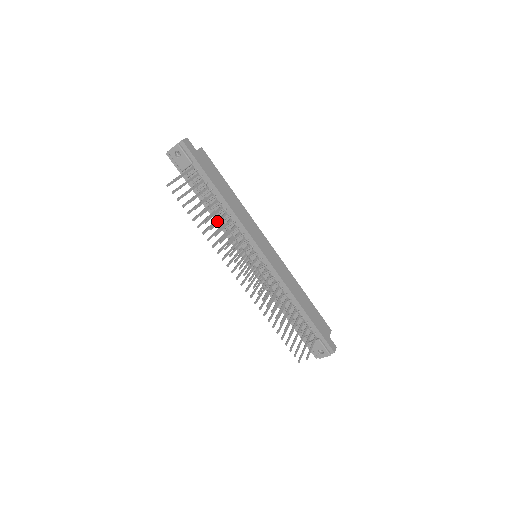
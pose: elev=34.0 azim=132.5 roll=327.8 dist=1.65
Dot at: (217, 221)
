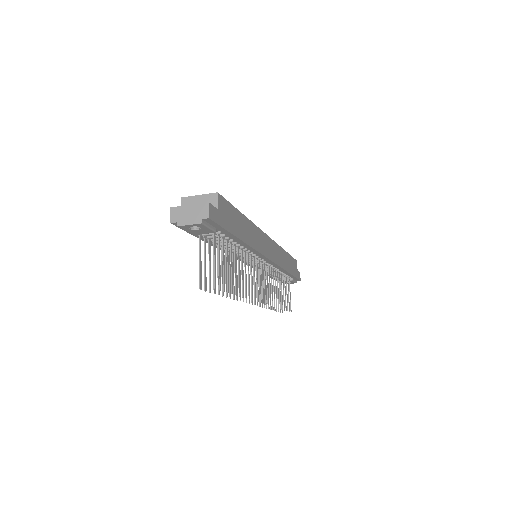
Dot at: (242, 275)
